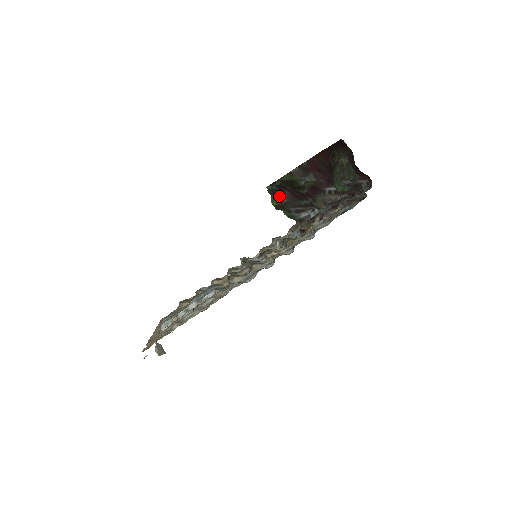
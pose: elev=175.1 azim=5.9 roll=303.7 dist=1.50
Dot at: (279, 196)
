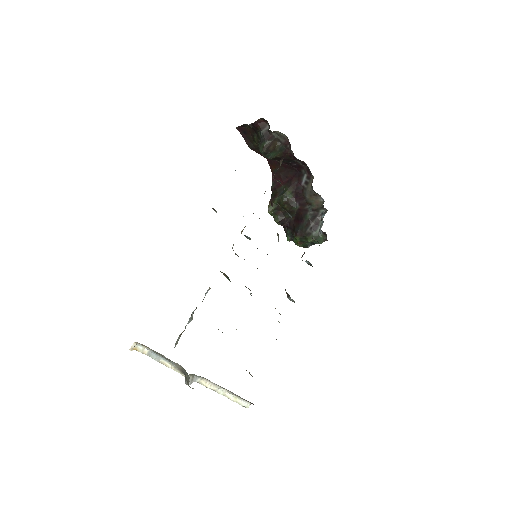
Dot at: (293, 233)
